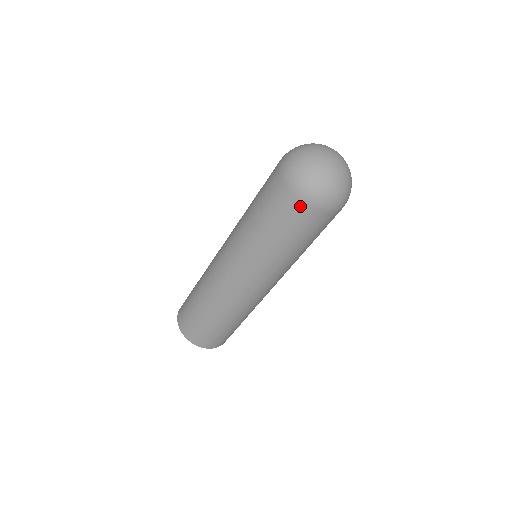
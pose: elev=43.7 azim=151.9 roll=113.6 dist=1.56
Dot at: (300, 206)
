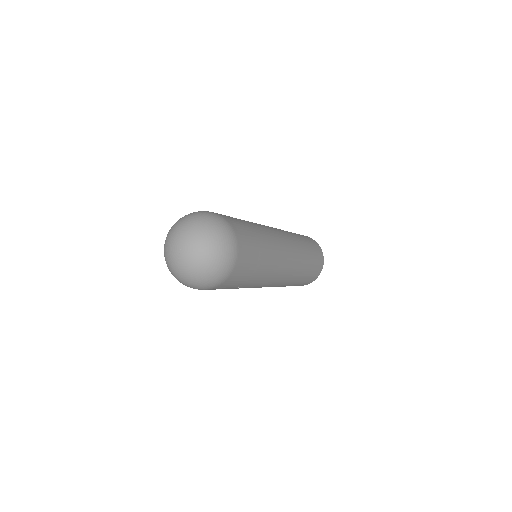
Dot at: occluded
